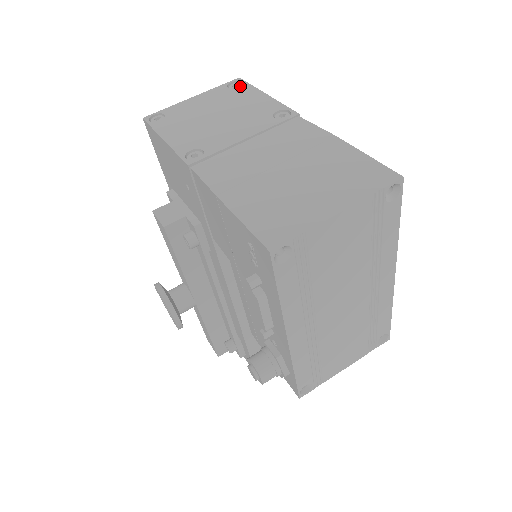
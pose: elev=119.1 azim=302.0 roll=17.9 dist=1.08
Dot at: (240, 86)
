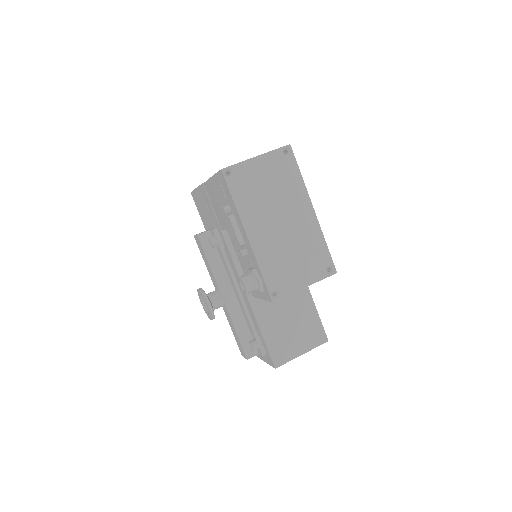
Dot at: occluded
